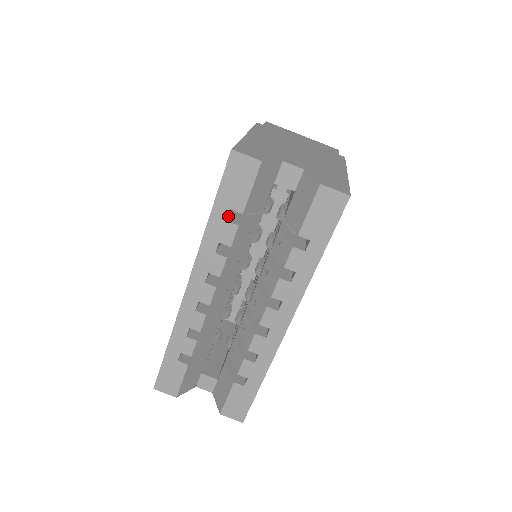
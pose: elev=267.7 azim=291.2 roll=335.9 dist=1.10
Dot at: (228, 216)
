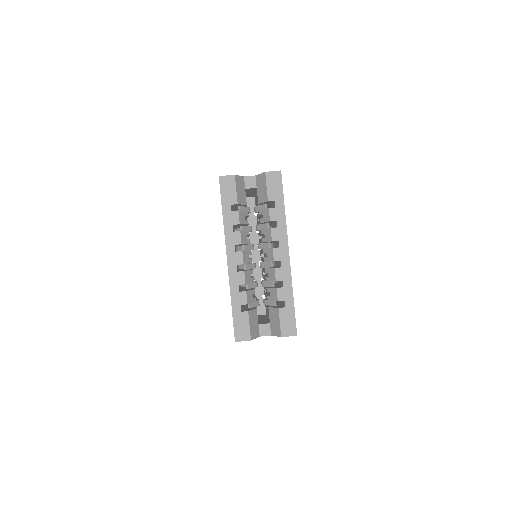
Dot at: (231, 210)
